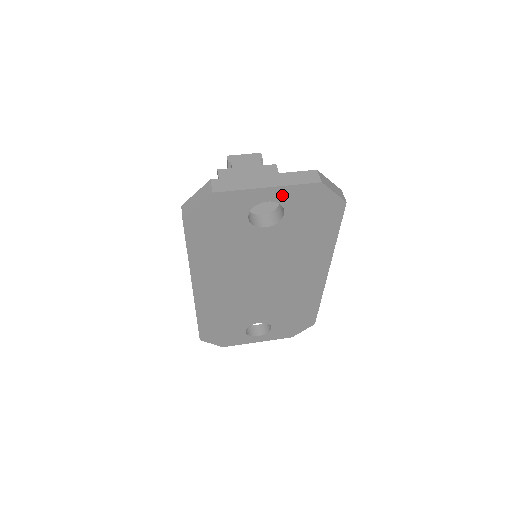
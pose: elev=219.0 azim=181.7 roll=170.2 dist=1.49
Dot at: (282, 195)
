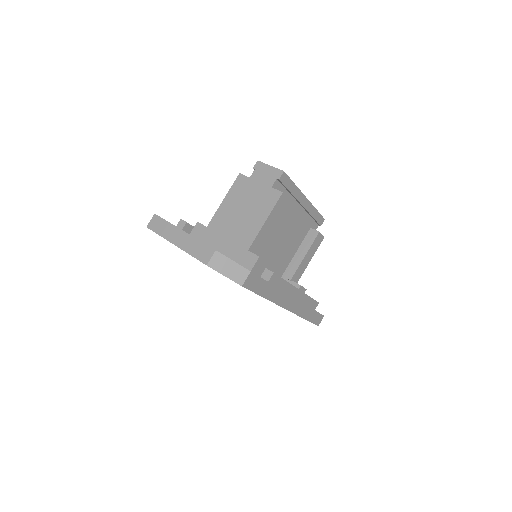
Dot at: occluded
